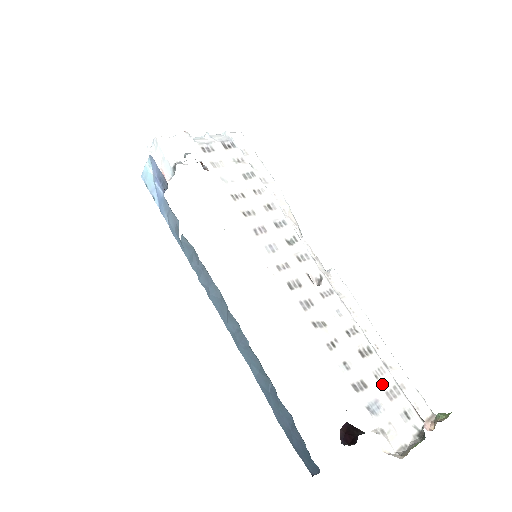
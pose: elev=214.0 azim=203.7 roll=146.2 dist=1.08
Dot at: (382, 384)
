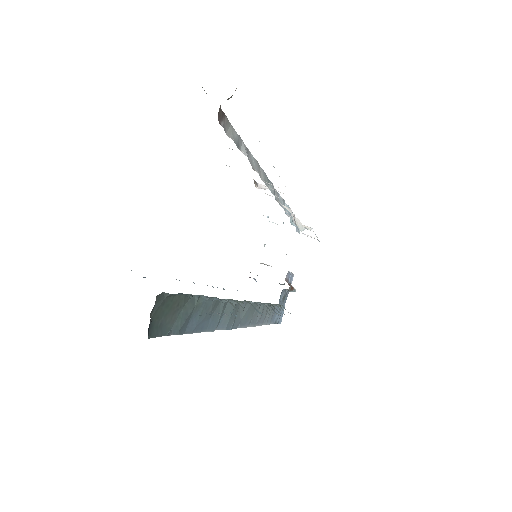
Dot at: occluded
